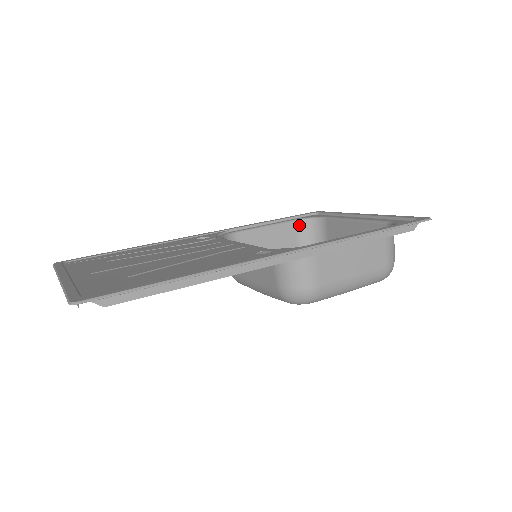
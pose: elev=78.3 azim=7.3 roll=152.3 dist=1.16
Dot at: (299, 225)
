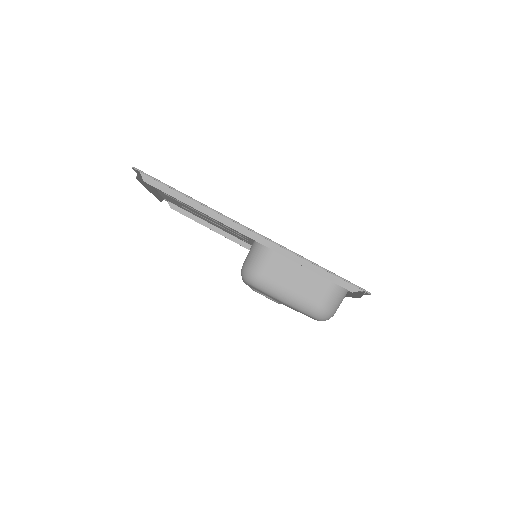
Dot at: occluded
